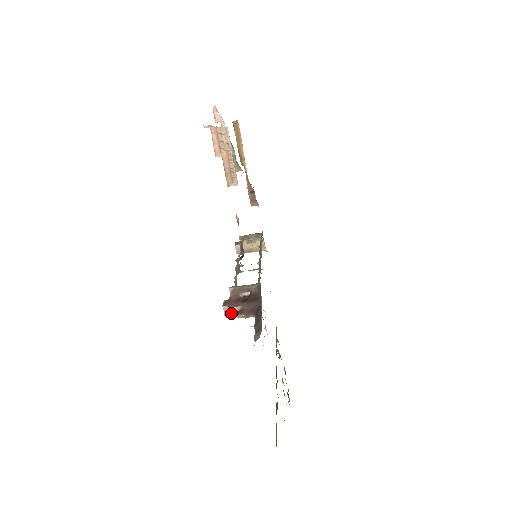
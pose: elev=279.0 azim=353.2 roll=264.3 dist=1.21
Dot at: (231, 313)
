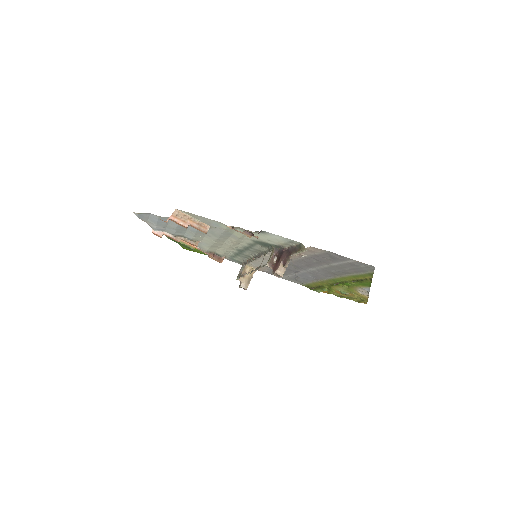
Dot at: (282, 270)
